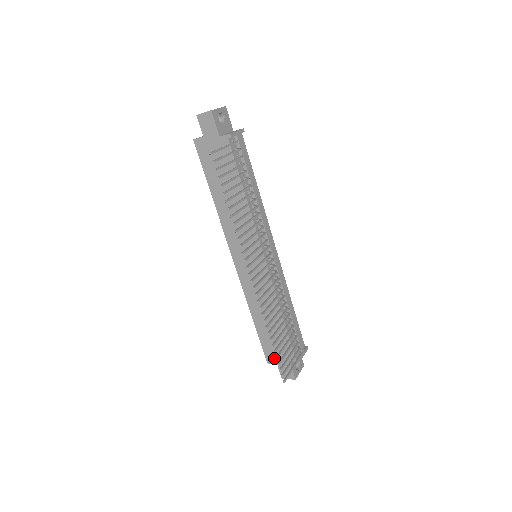
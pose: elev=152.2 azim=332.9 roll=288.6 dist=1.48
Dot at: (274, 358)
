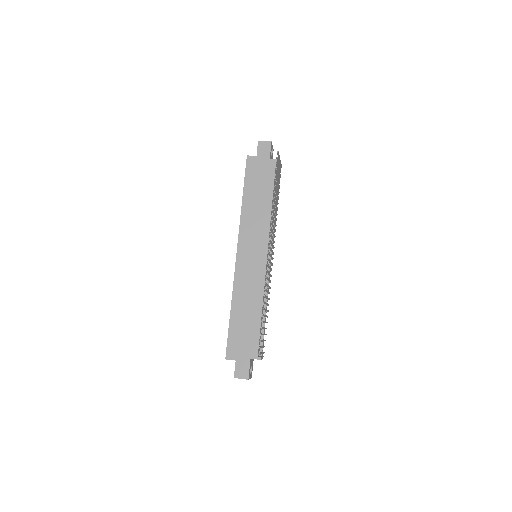
Dot at: (235, 354)
